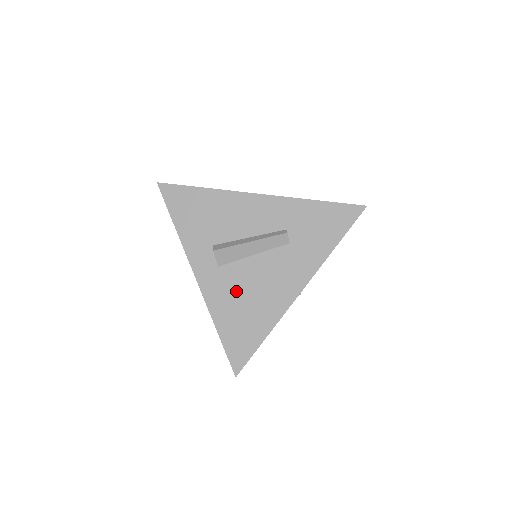
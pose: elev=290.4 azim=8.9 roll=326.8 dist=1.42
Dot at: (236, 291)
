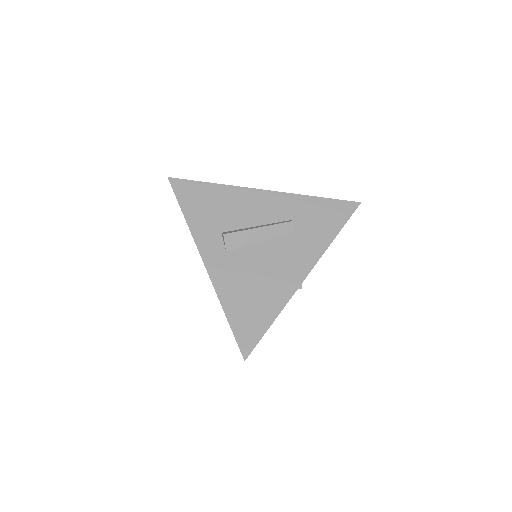
Dot at: (244, 275)
